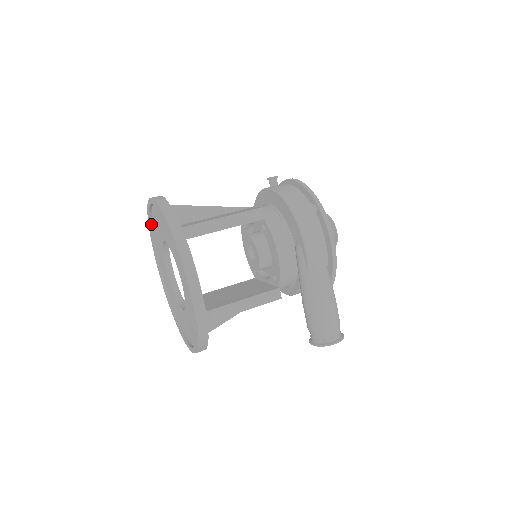
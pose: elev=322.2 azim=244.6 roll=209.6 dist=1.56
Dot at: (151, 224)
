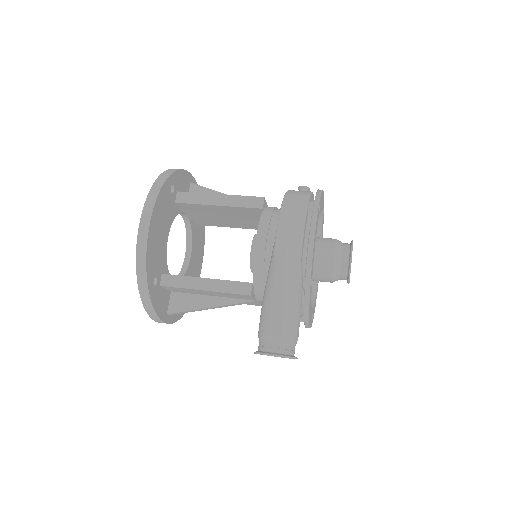
Dot at: occluded
